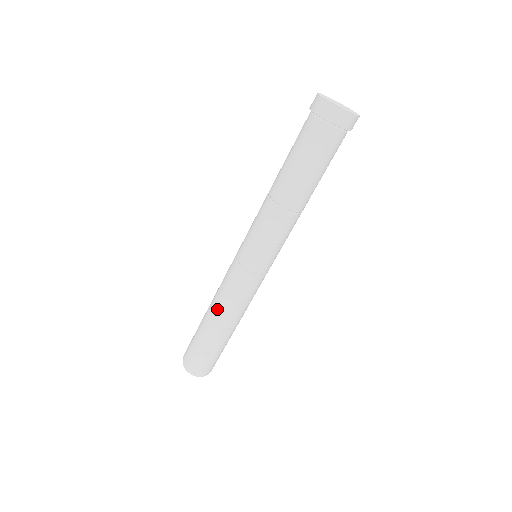
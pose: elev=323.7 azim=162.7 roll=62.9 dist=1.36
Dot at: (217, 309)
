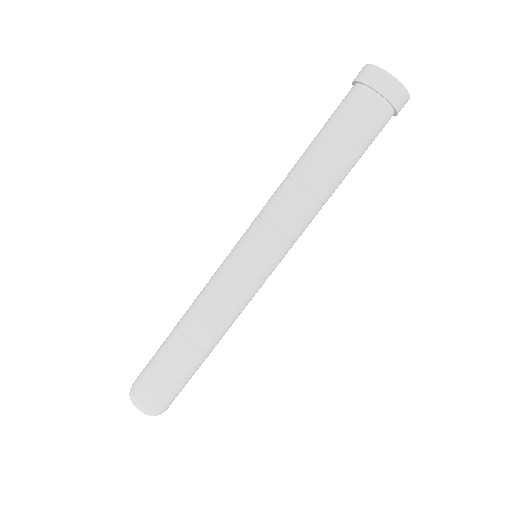
Dot at: (196, 320)
